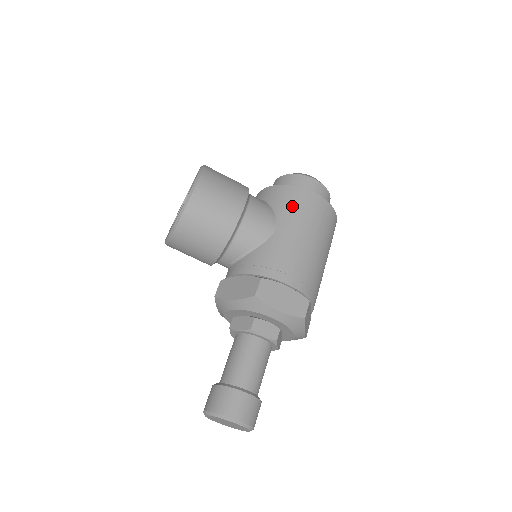
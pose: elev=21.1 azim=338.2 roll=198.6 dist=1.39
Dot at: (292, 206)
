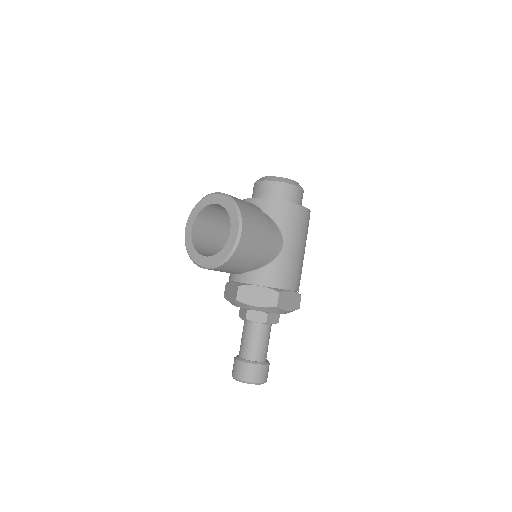
Dot at: (292, 224)
